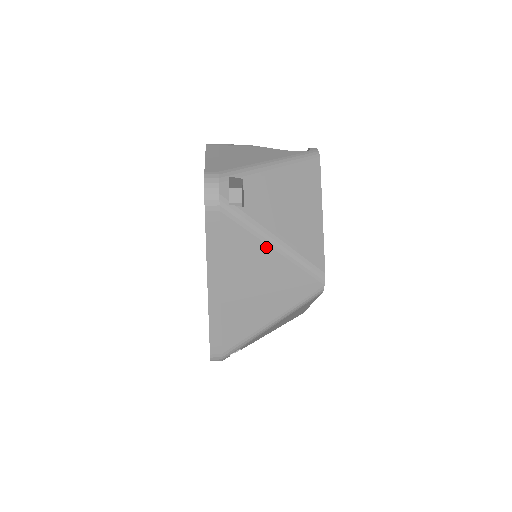
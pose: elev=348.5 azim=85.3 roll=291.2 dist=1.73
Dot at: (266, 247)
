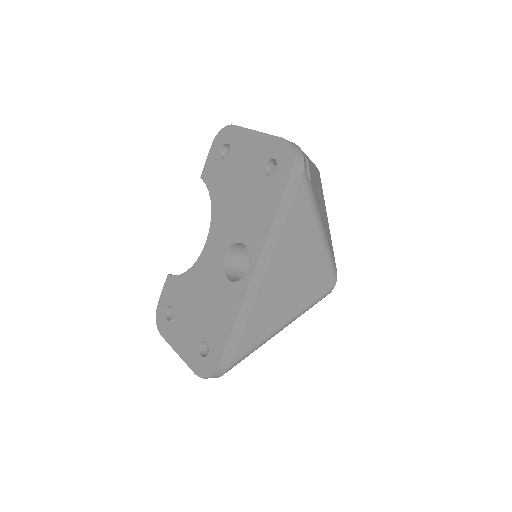
Dot at: (315, 232)
